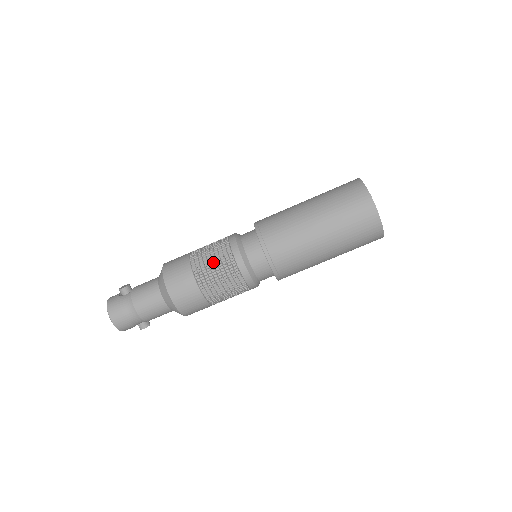
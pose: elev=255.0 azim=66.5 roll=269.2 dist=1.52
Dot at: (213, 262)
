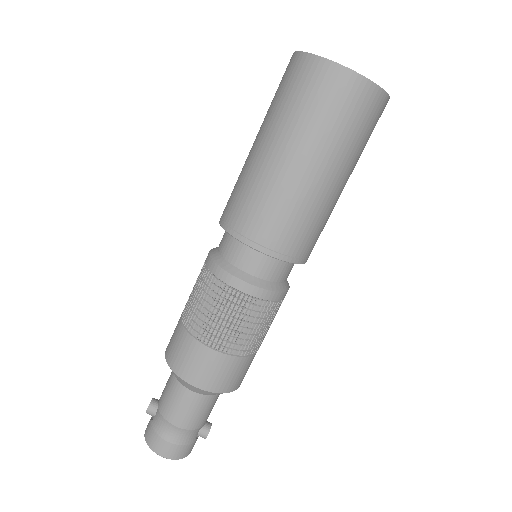
Dot at: (205, 307)
